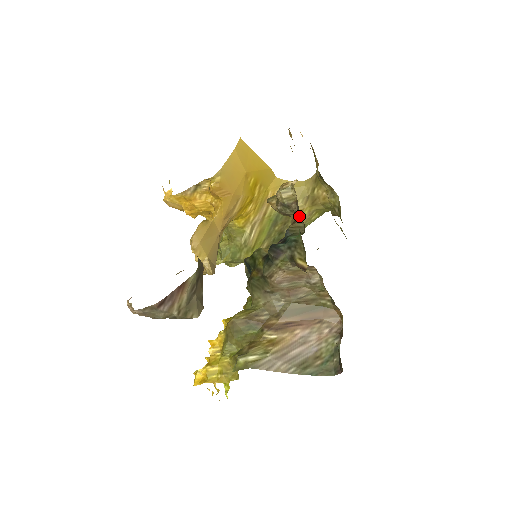
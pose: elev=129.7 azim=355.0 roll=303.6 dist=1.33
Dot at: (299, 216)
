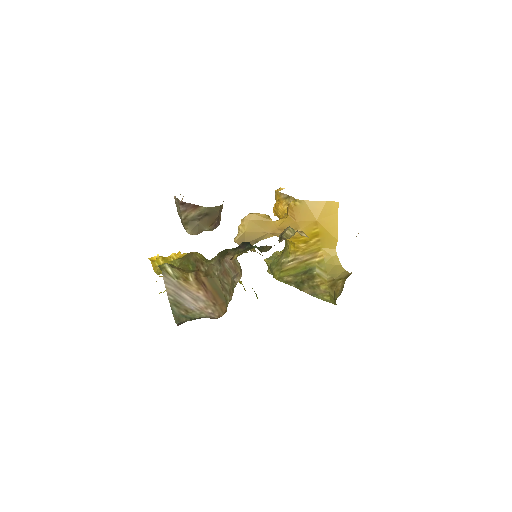
Dot at: (274, 245)
